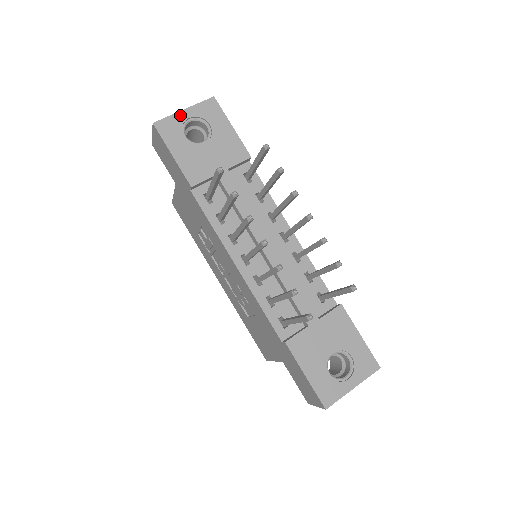
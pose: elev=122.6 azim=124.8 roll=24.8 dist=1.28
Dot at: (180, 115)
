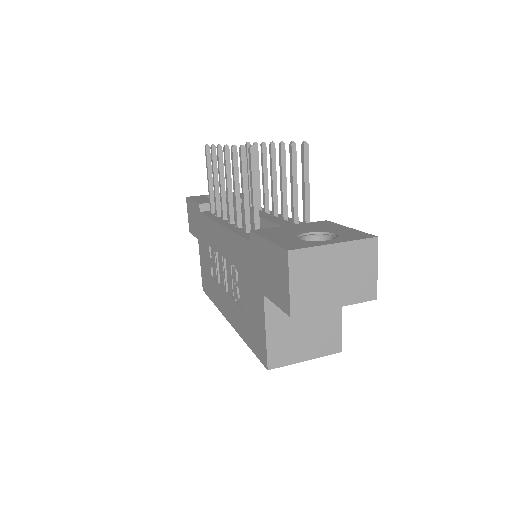
Dot at: (208, 195)
